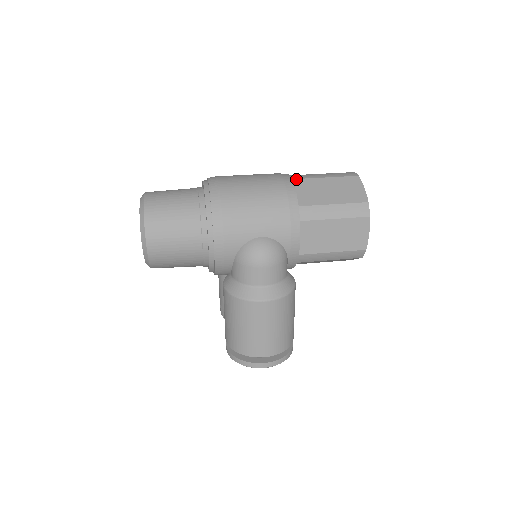
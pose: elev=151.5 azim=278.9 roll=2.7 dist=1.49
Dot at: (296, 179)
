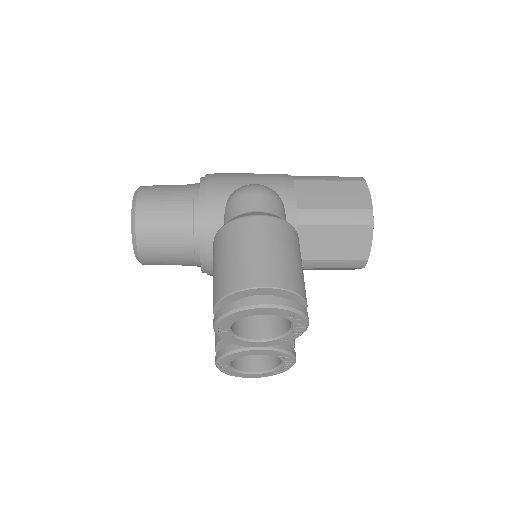
Dot at: occluded
